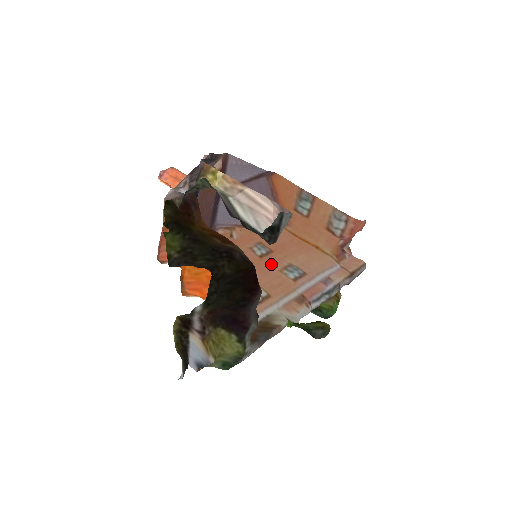
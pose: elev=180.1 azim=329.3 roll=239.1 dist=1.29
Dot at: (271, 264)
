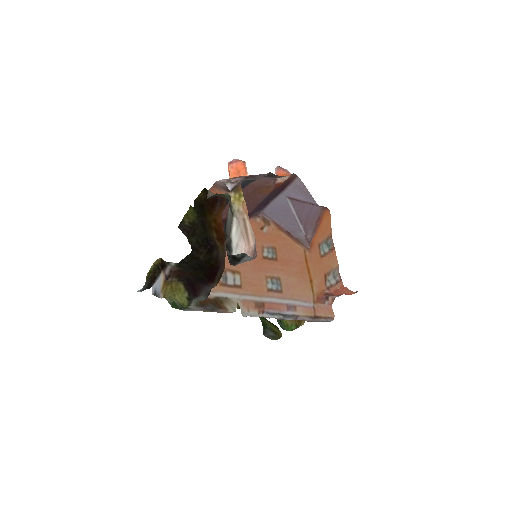
Dot at: (266, 268)
